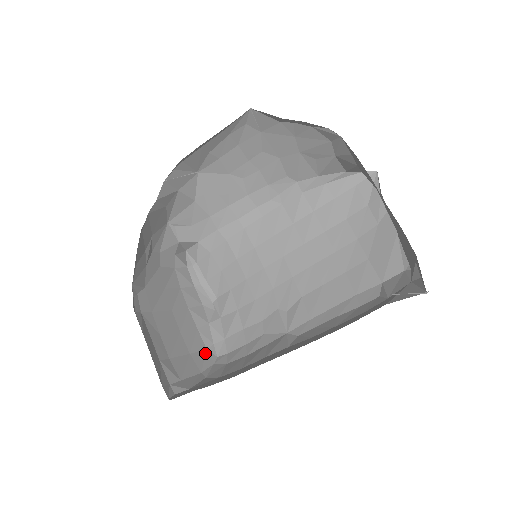
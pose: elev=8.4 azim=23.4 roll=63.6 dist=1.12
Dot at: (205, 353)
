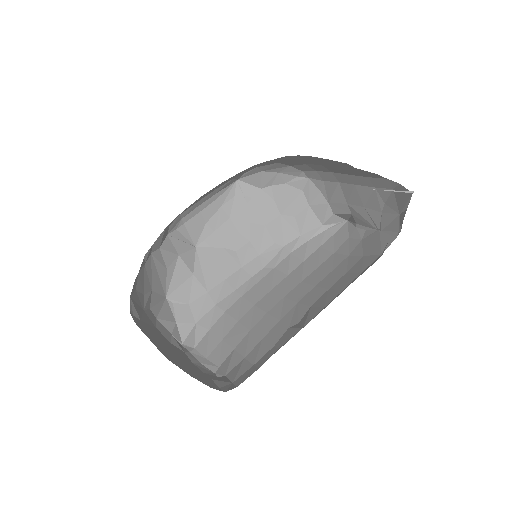
Dot at: (210, 387)
